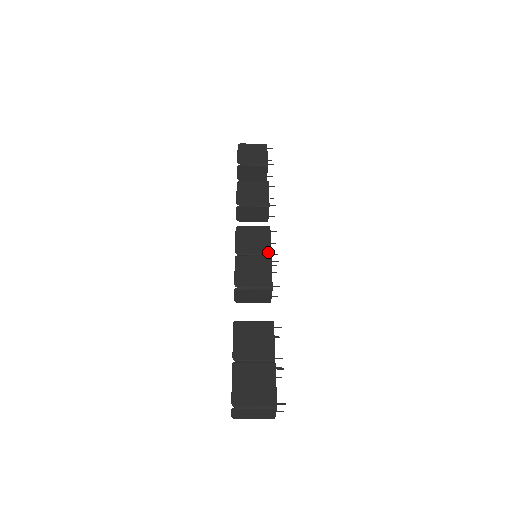
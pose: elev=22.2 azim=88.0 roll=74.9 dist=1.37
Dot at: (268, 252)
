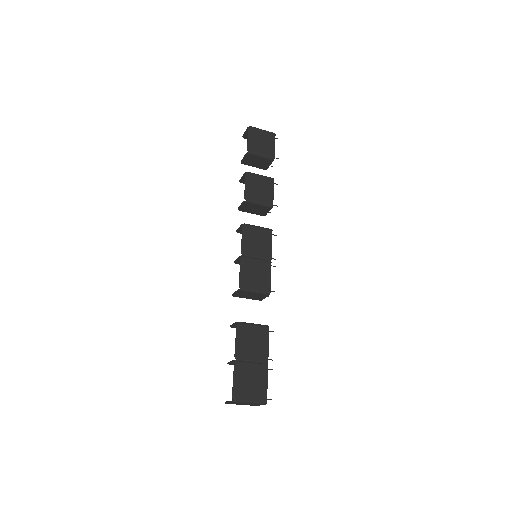
Dot at: (269, 257)
